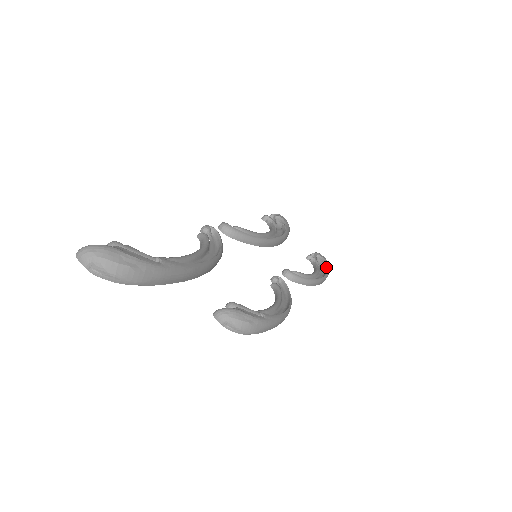
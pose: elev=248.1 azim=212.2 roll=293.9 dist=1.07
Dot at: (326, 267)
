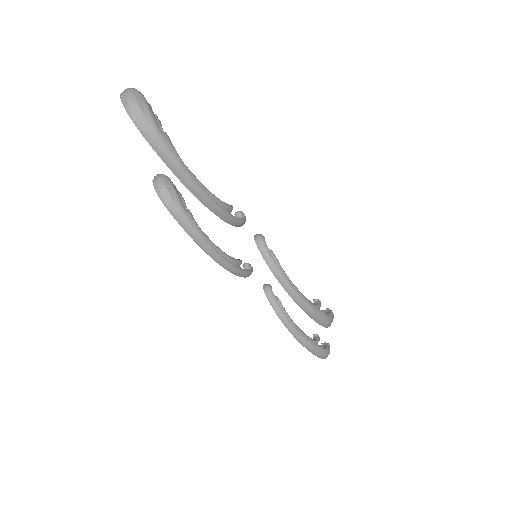
Dot at: (319, 345)
